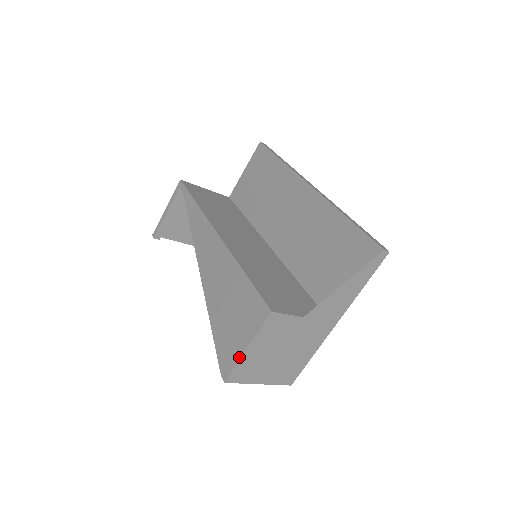
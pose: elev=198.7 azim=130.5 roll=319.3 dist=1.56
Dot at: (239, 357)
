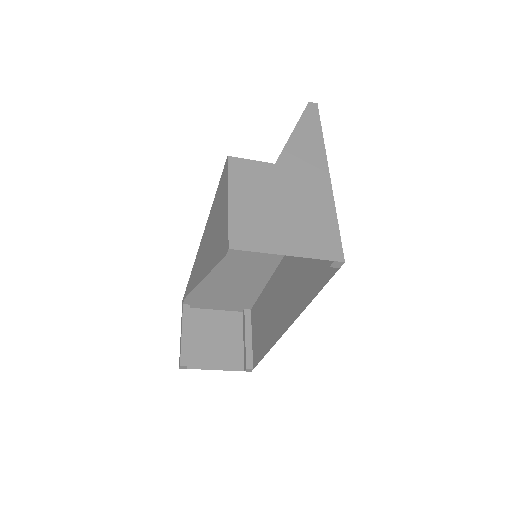
Dot at: (227, 215)
